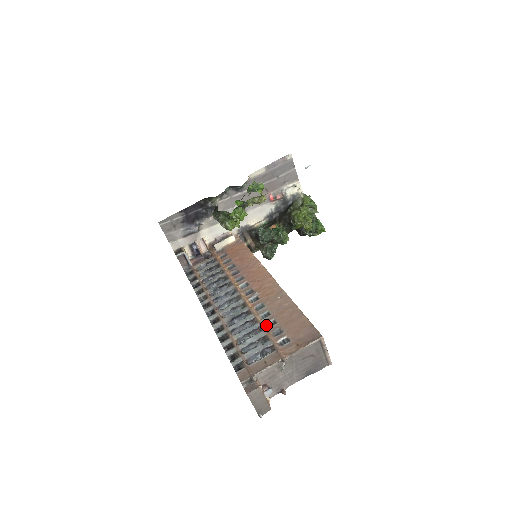
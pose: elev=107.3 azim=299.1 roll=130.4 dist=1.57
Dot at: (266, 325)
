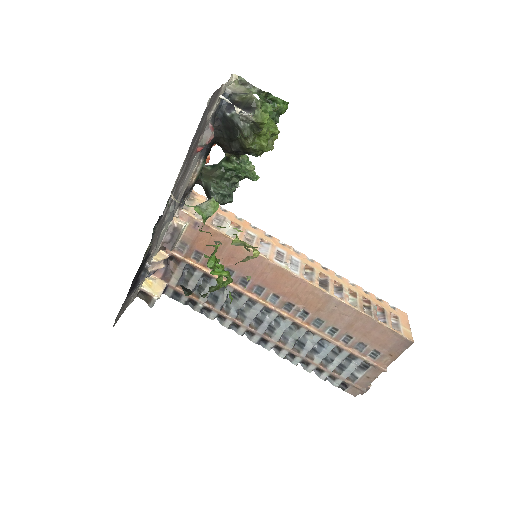
Dot at: (341, 342)
